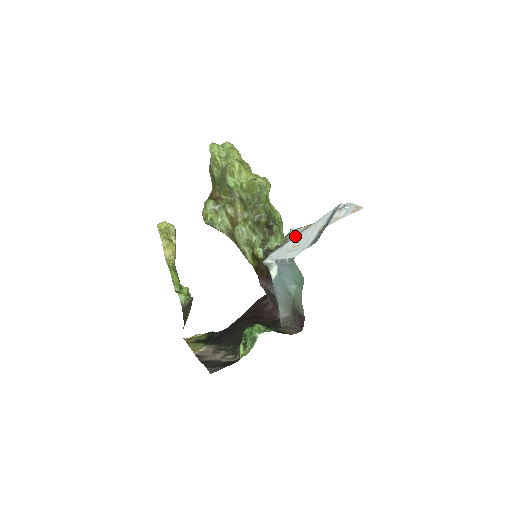
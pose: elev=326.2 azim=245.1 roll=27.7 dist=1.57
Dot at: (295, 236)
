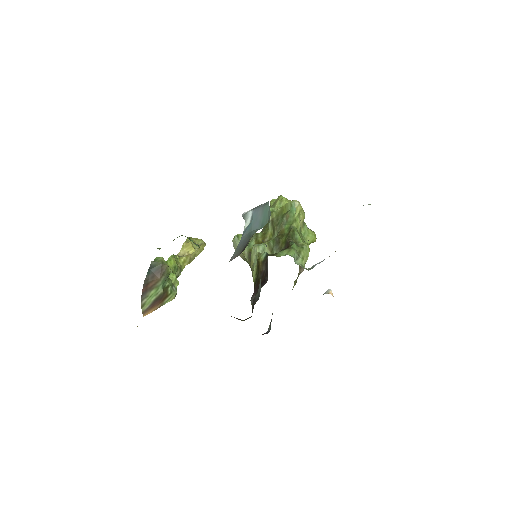
Dot at: occluded
